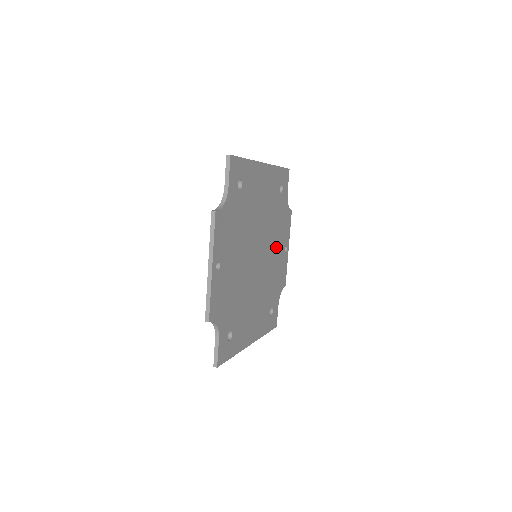
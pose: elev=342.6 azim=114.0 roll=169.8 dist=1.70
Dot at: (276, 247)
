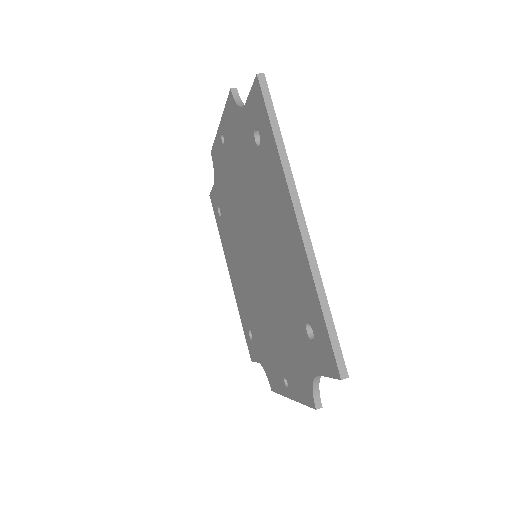
Dot at: occluded
